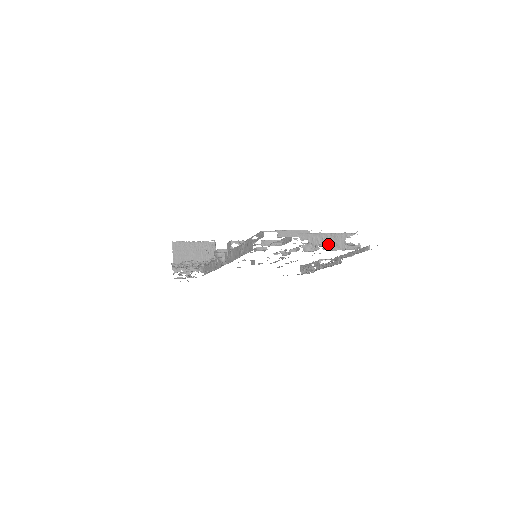
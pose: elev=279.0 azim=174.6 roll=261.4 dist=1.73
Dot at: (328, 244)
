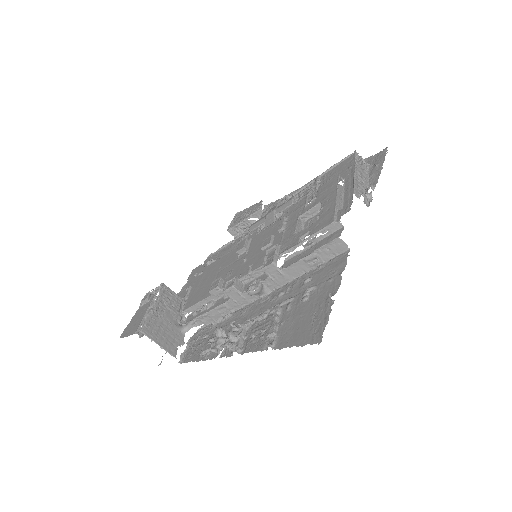
Dot at: (362, 183)
